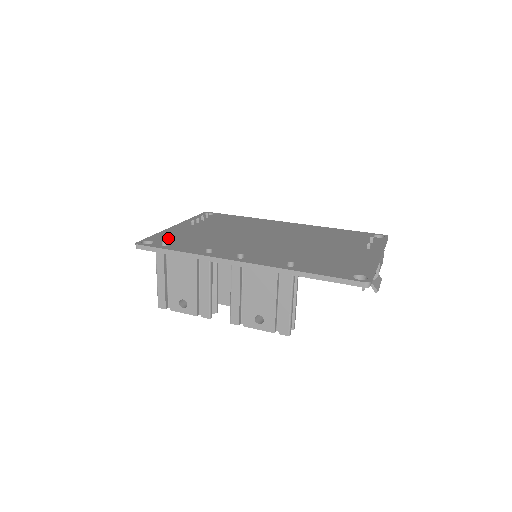
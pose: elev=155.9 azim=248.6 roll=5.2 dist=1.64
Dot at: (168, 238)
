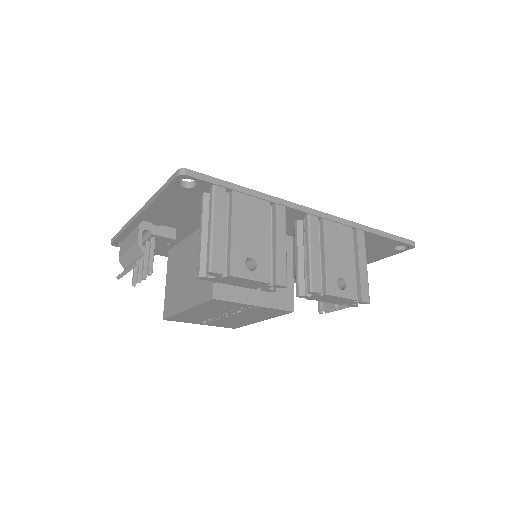
Dot at: occluded
